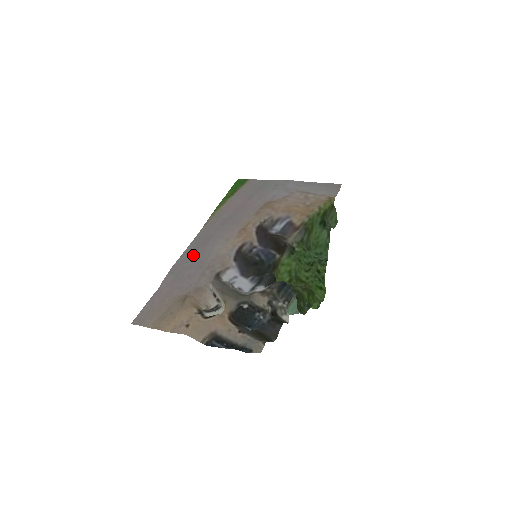
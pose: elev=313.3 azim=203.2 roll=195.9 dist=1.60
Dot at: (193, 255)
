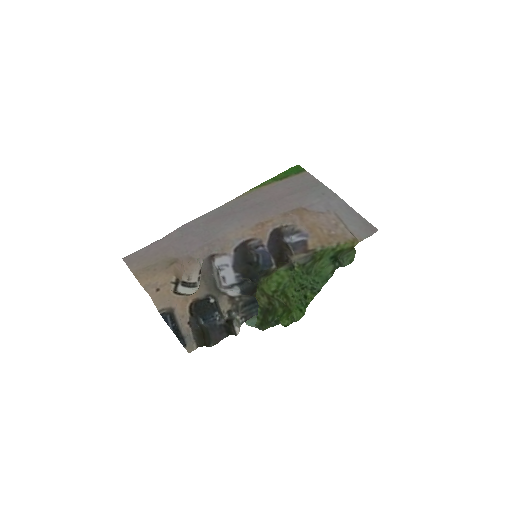
Dot at: (207, 224)
